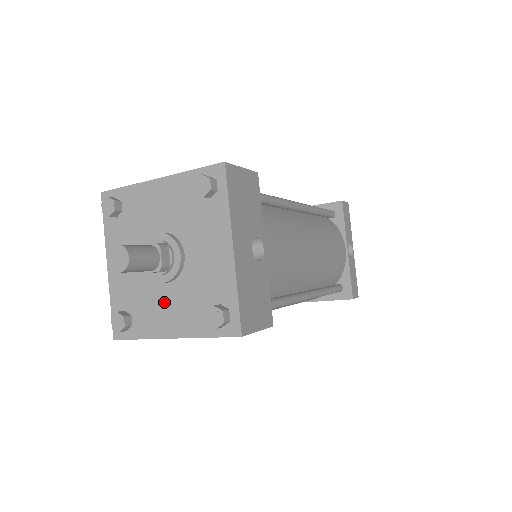
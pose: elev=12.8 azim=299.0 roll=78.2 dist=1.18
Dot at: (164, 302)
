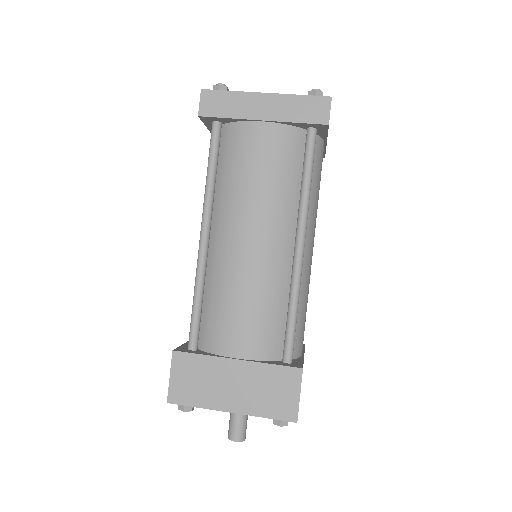
Dot at: occluded
